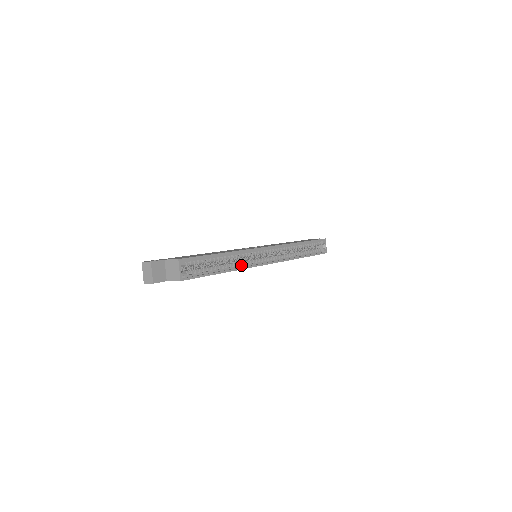
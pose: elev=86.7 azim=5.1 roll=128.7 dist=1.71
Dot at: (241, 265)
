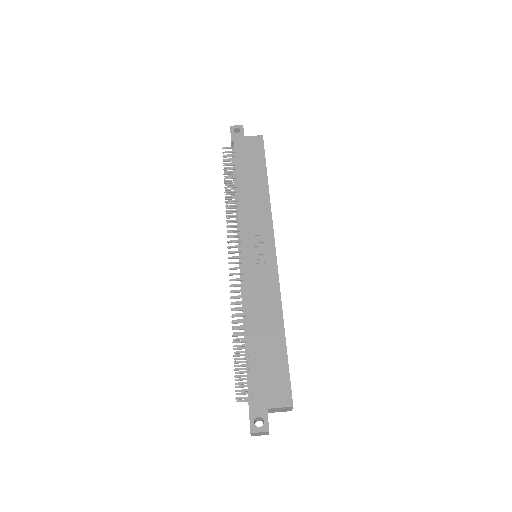
Dot at: occluded
